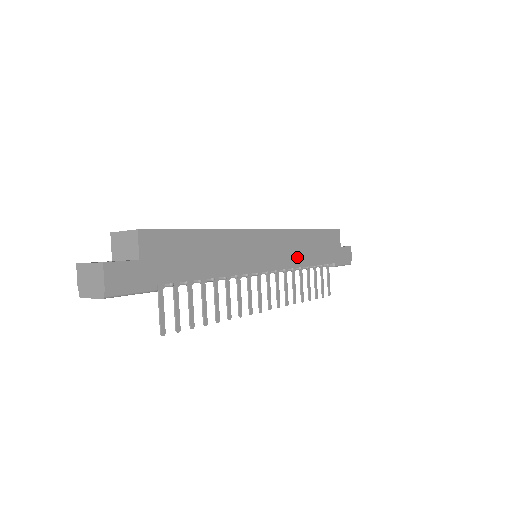
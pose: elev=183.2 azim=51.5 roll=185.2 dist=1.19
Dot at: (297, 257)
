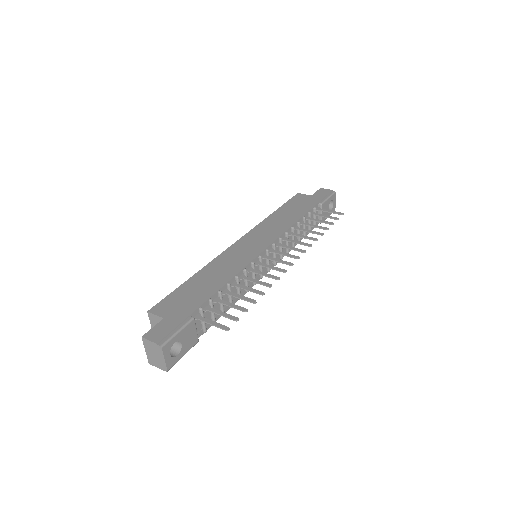
Dot at: (281, 227)
